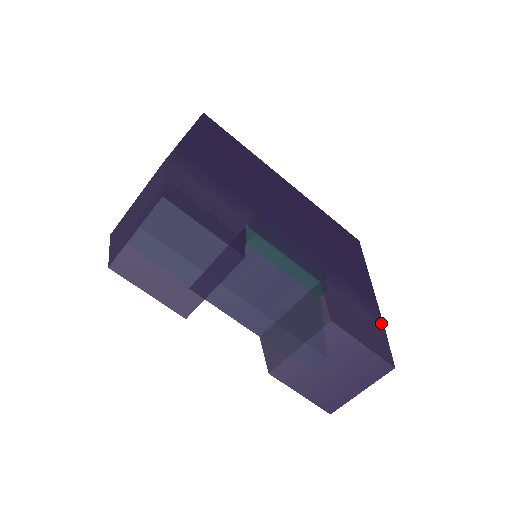
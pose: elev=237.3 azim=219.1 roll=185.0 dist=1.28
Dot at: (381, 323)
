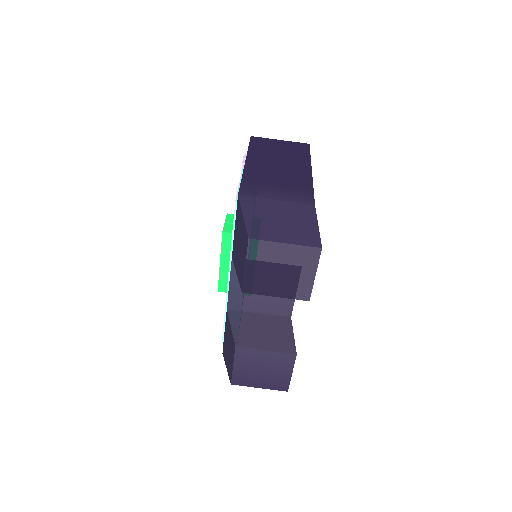
Dot at: occluded
